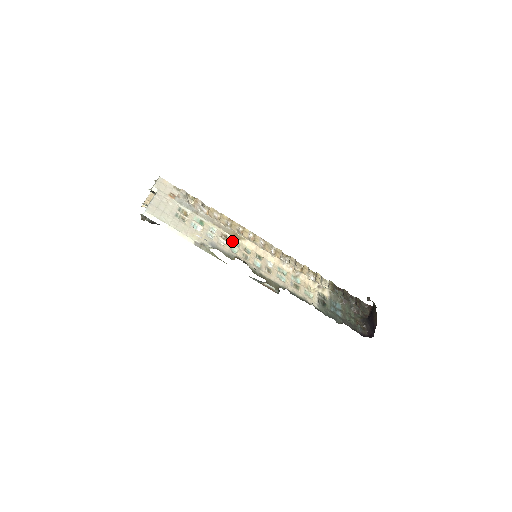
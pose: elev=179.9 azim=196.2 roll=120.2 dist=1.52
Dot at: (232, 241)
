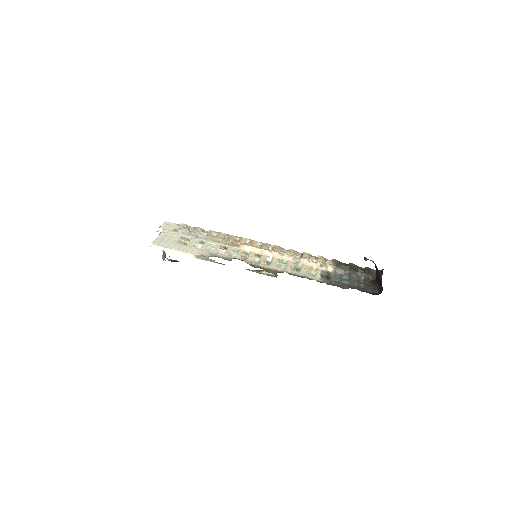
Dot at: (231, 249)
